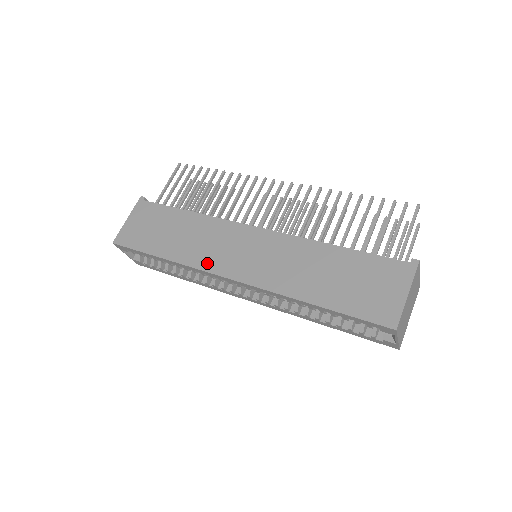
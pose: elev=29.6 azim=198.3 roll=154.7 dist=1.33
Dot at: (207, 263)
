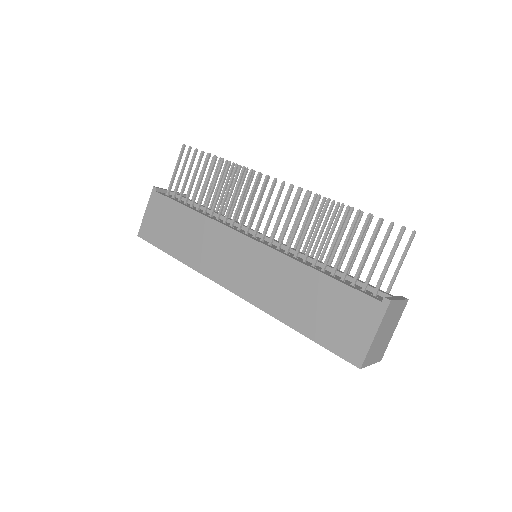
Dot at: (210, 270)
